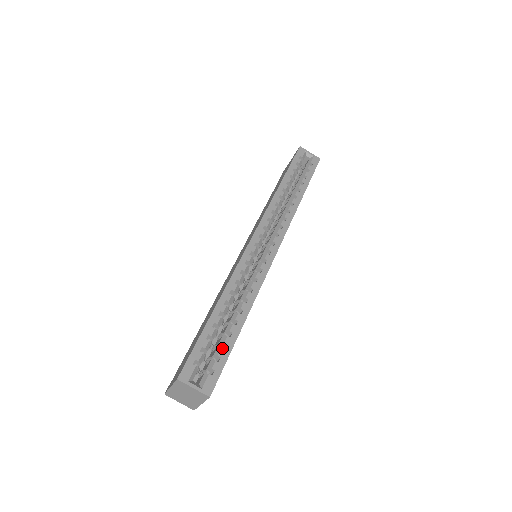
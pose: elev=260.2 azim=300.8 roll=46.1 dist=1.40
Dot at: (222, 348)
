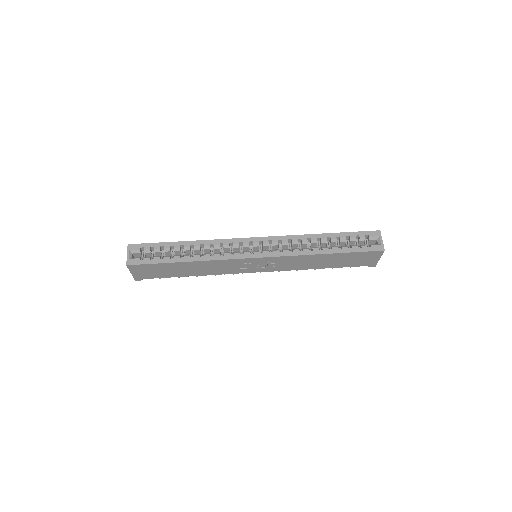
Dot at: (160, 257)
